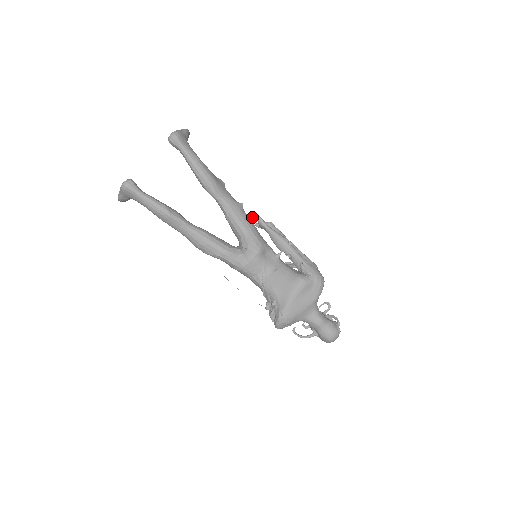
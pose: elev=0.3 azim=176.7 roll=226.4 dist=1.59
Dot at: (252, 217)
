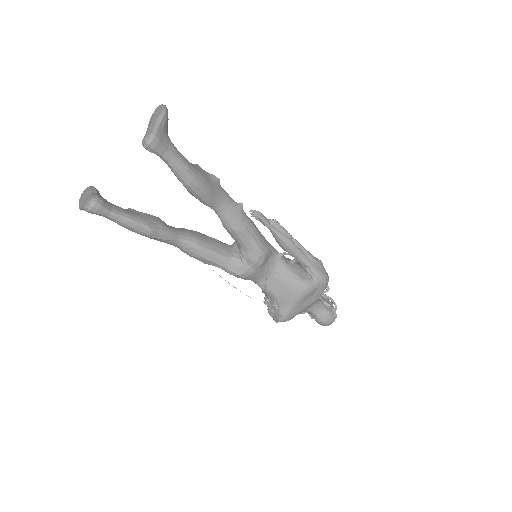
Dot at: (252, 212)
